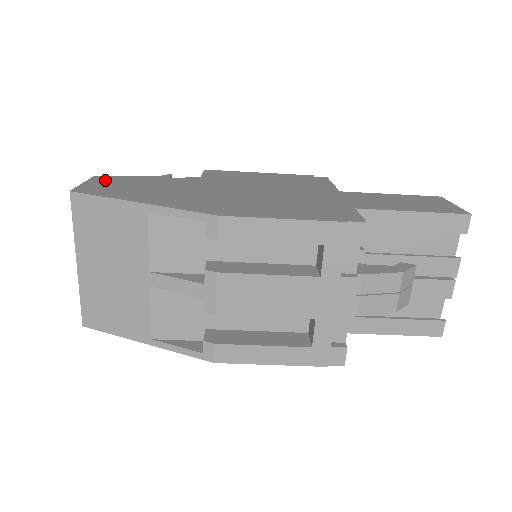
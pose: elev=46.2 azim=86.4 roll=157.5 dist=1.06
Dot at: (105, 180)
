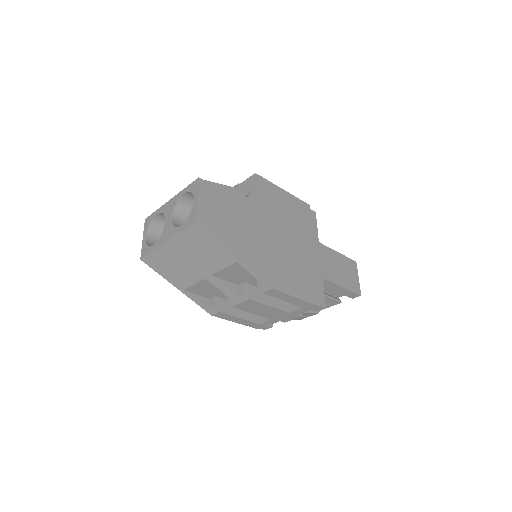
Dot at: (208, 194)
